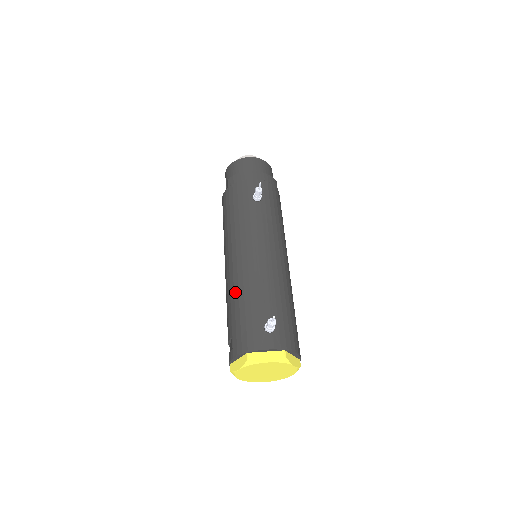
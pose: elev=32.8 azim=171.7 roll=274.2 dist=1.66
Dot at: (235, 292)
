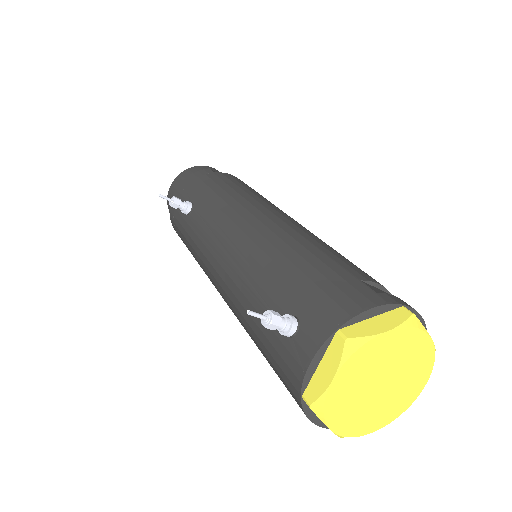
Dot at: occluded
